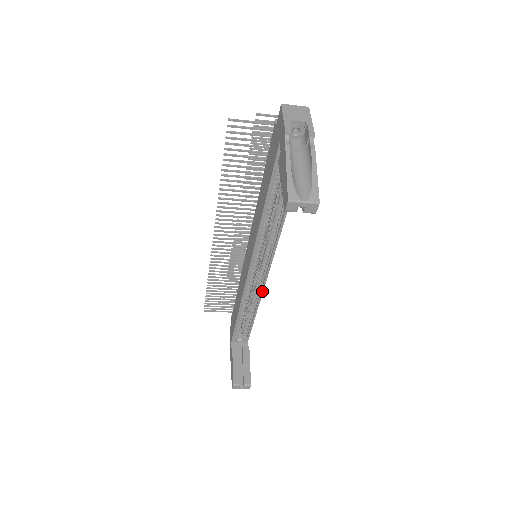
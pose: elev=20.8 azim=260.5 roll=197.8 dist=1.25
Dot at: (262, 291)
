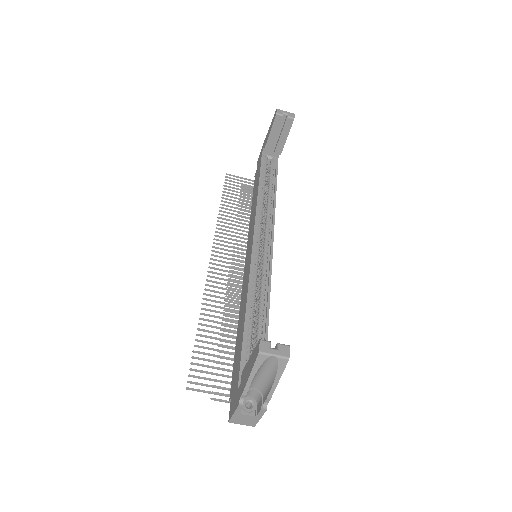
Dot at: (270, 278)
